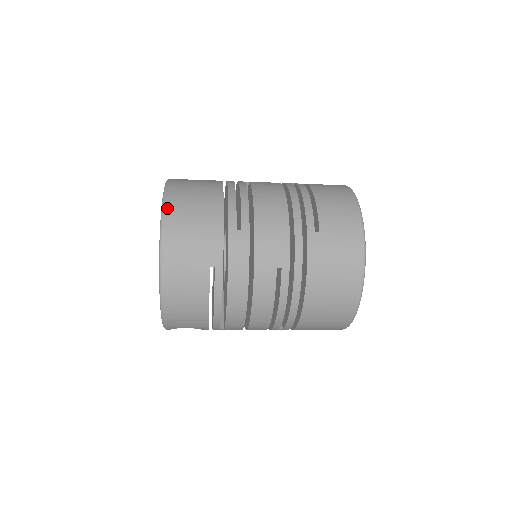
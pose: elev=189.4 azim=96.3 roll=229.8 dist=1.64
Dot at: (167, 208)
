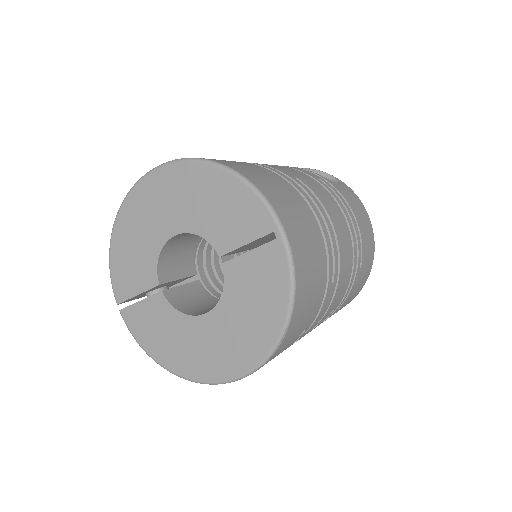
Dot at: (297, 269)
